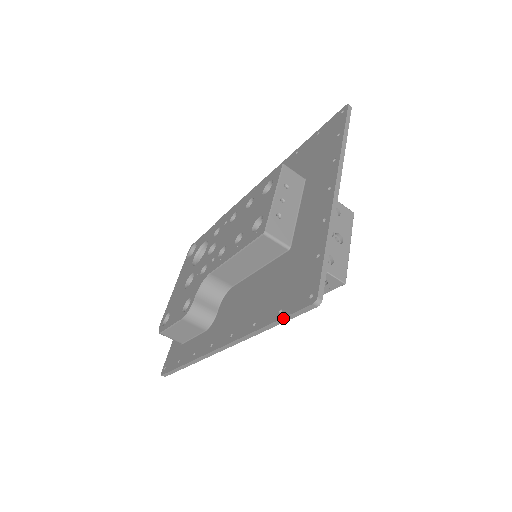
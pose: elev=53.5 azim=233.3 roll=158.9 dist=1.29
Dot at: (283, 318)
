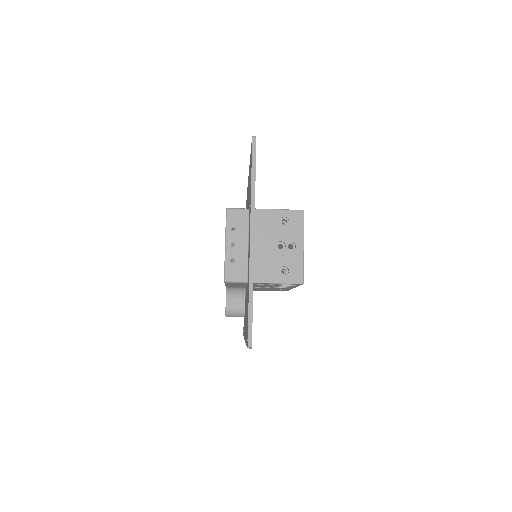
Dot at: occluded
